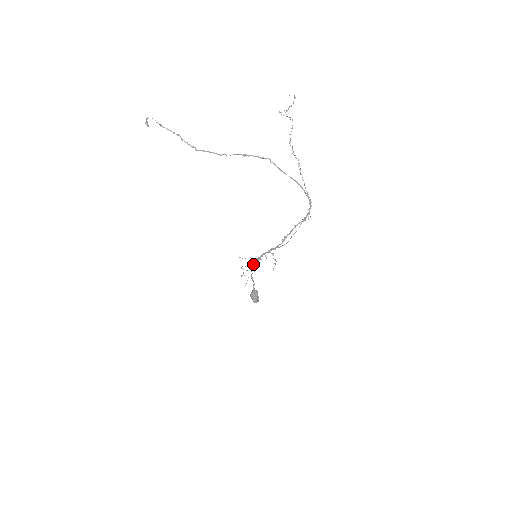
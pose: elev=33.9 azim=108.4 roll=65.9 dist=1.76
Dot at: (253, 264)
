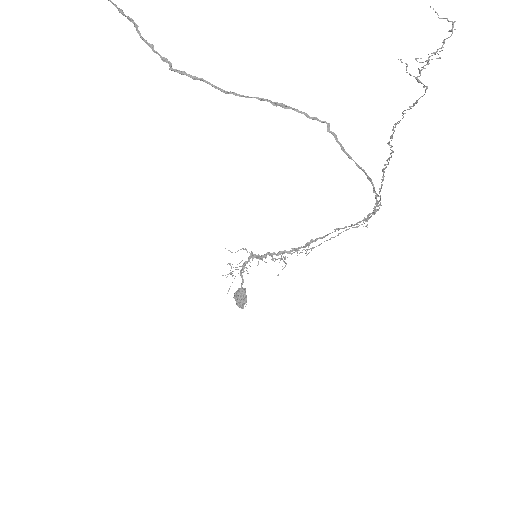
Dot at: (248, 261)
